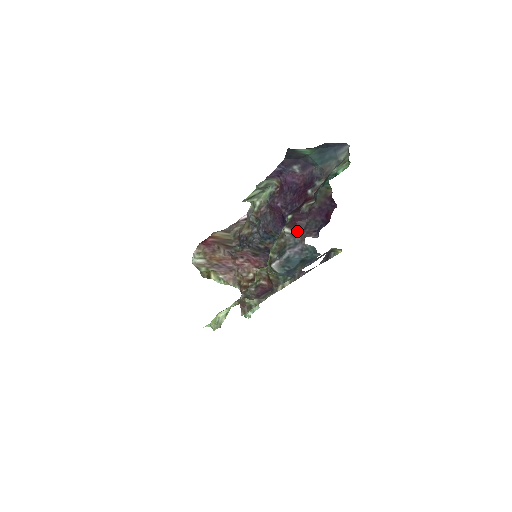
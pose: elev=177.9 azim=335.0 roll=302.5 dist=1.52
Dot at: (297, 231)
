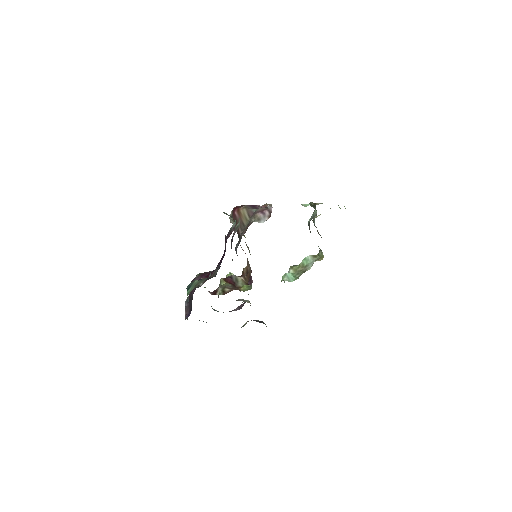
Dot at: (189, 295)
